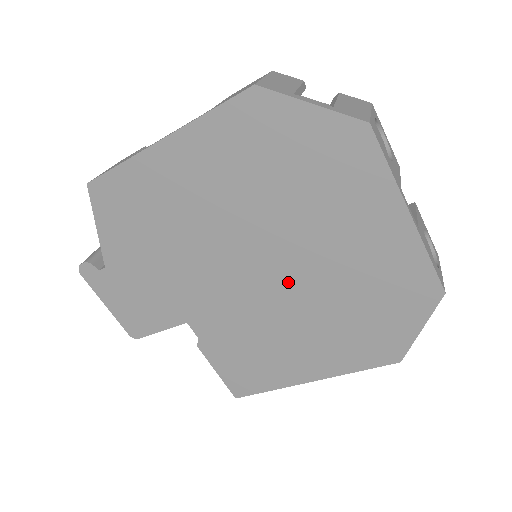
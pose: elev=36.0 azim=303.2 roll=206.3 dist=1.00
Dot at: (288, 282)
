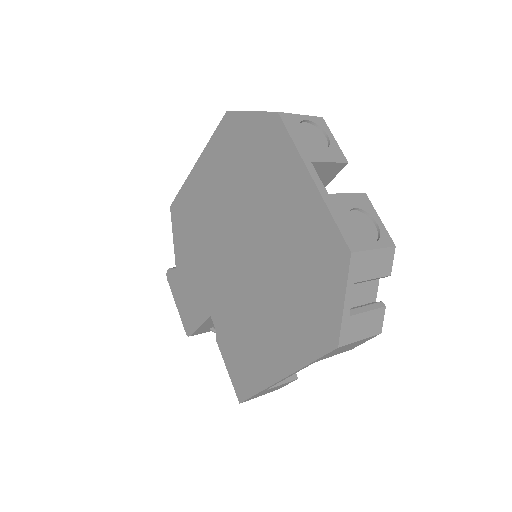
Dot at: (256, 263)
